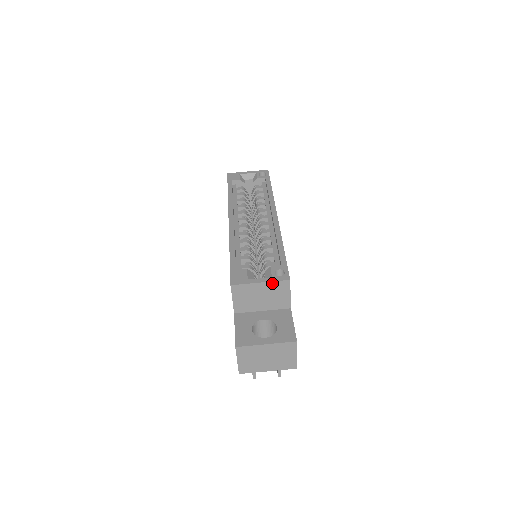
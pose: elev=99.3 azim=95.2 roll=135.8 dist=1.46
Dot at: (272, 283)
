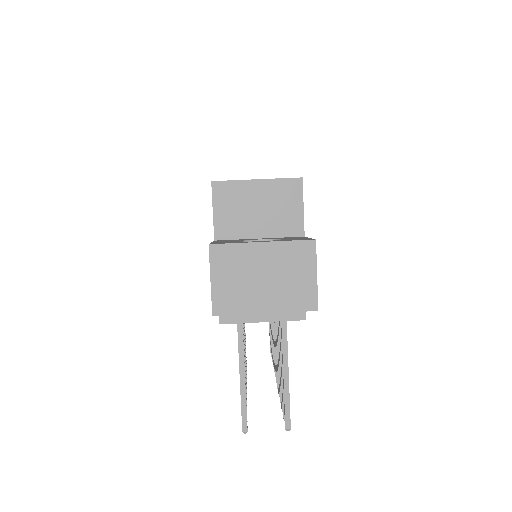
Dot at: (275, 182)
